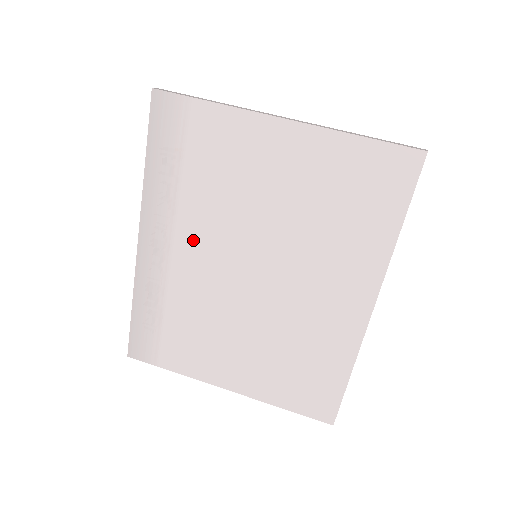
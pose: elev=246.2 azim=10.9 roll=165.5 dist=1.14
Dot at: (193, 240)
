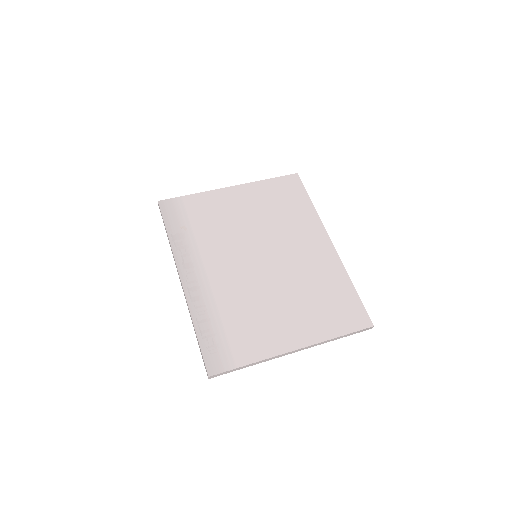
Dot at: (216, 261)
